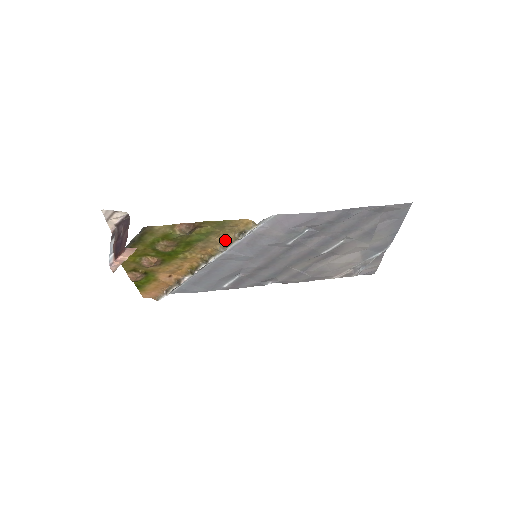
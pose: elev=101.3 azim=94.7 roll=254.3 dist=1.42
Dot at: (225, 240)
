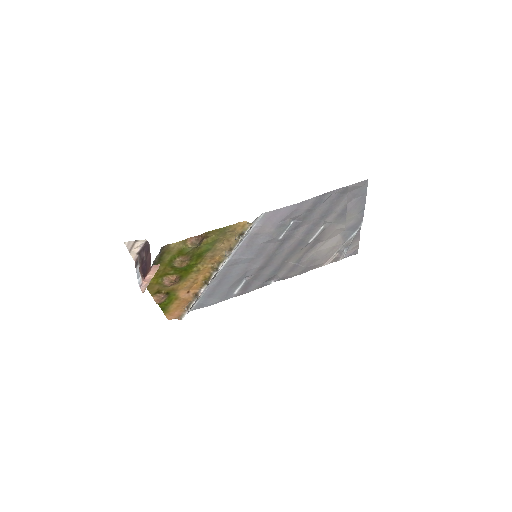
Dot at: (228, 245)
